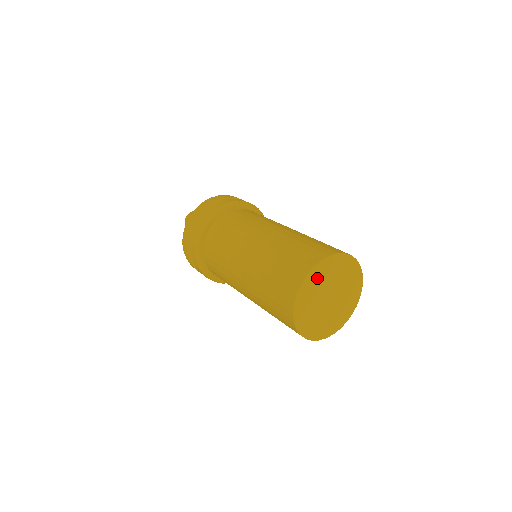
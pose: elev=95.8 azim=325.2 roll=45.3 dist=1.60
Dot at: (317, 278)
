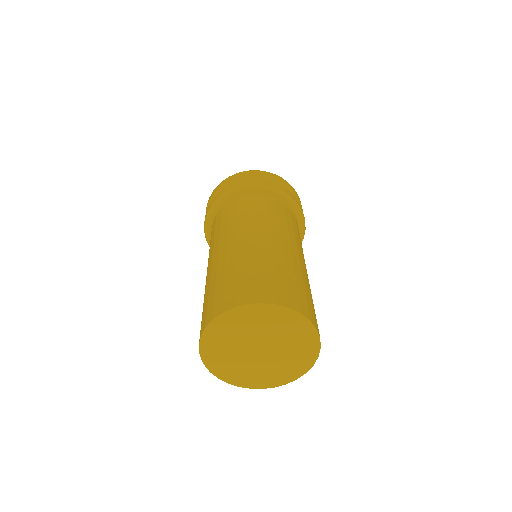
Dot at: (268, 318)
